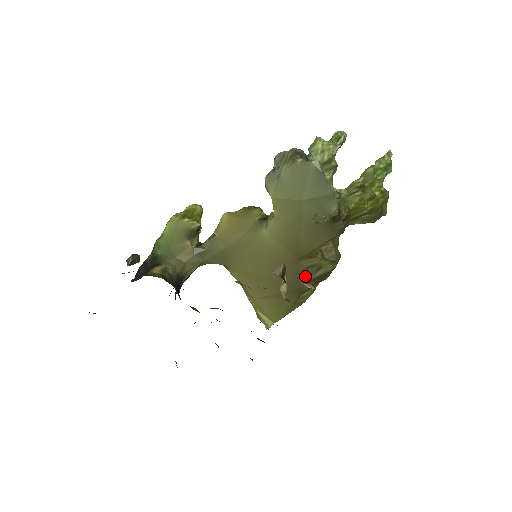
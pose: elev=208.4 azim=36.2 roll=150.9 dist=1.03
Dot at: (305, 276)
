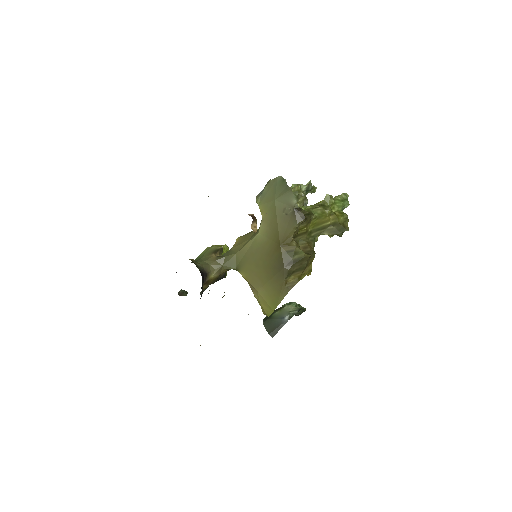
Dot at: (286, 258)
